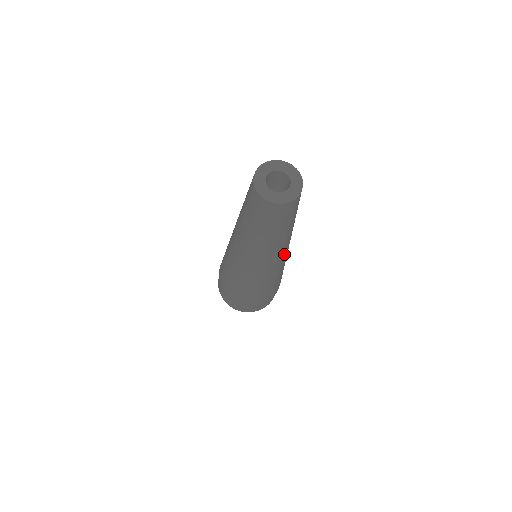
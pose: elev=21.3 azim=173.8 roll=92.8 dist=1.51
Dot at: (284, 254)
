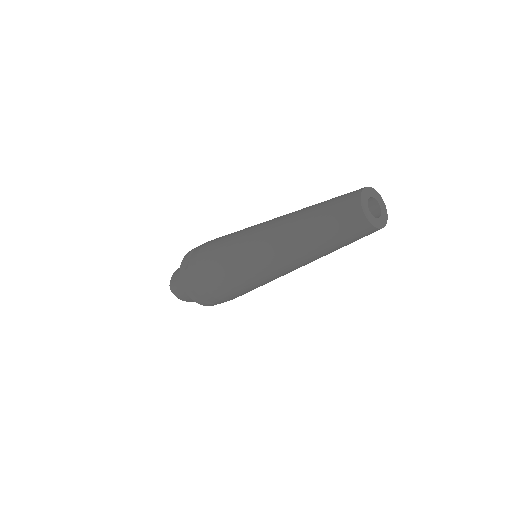
Dot at: occluded
